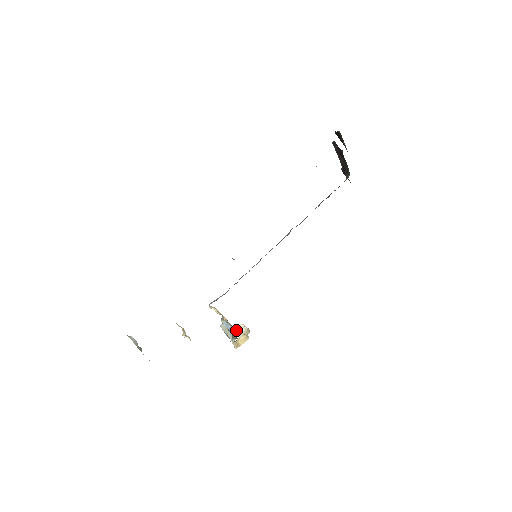
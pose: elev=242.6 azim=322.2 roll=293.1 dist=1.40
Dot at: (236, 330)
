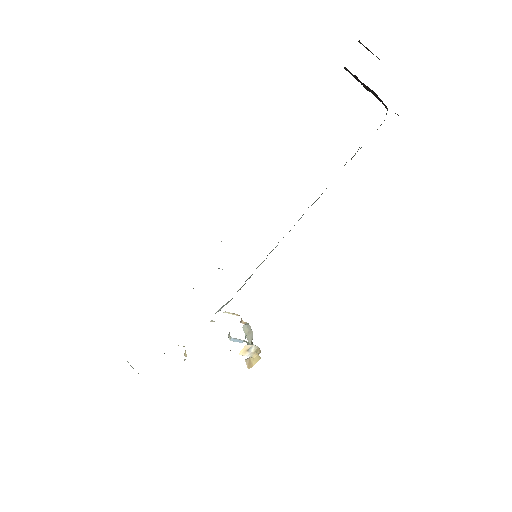
Dot at: (242, 351)
